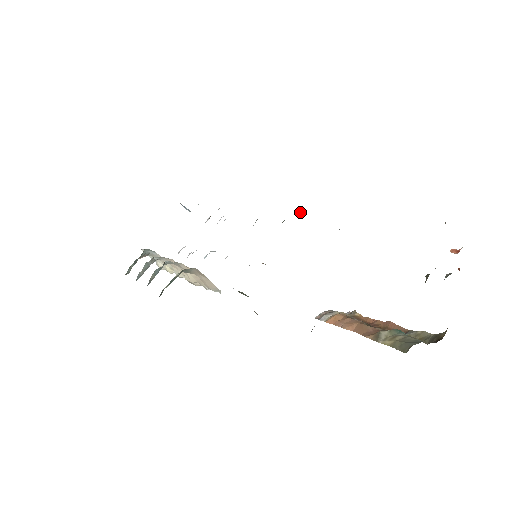
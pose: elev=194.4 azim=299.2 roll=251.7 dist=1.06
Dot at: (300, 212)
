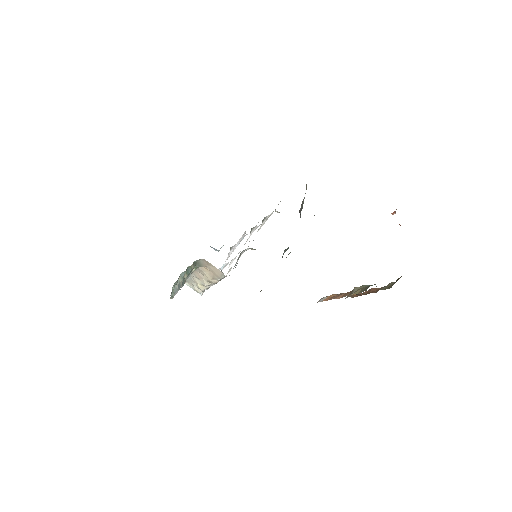
Dot at: (275, 211)
